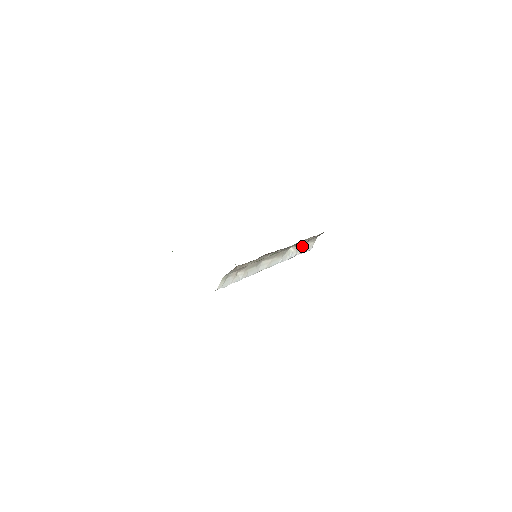
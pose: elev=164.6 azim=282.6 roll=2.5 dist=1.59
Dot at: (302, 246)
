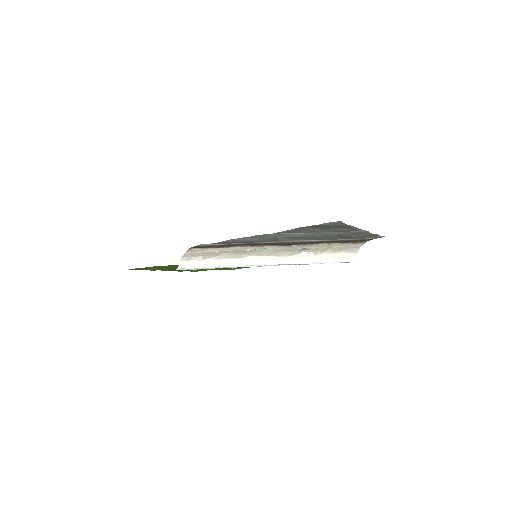
Dot at: (328, 254)
